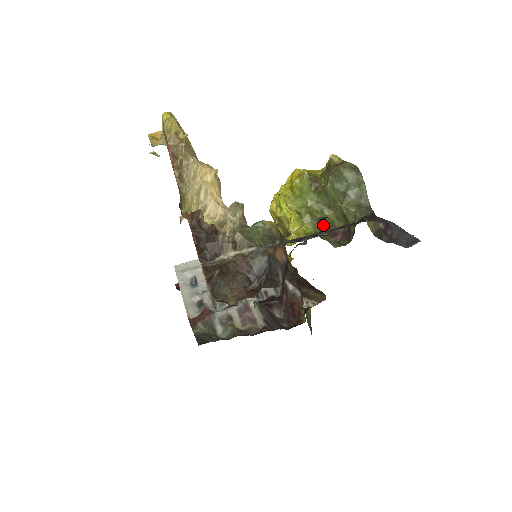
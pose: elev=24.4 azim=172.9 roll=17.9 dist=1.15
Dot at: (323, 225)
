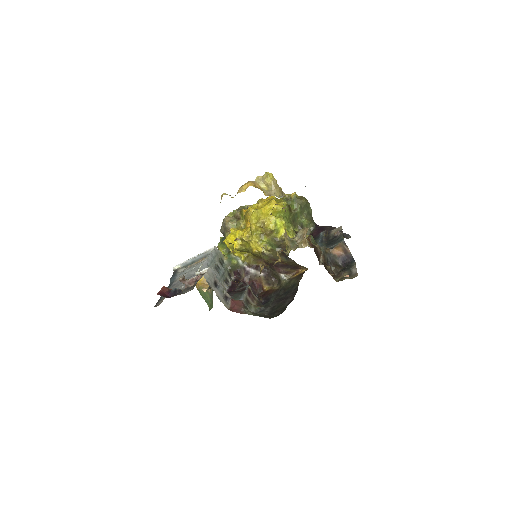
Dot at: occluded
